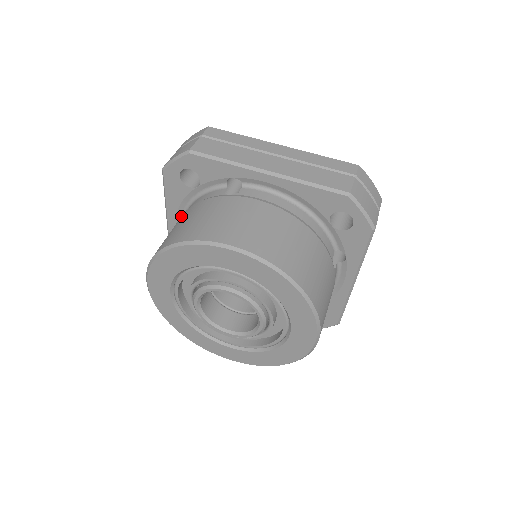
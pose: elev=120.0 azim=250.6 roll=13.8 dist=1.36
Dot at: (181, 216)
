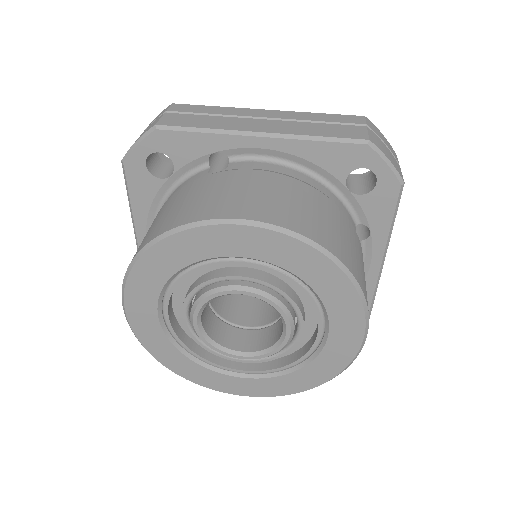
Dot at: occluded
